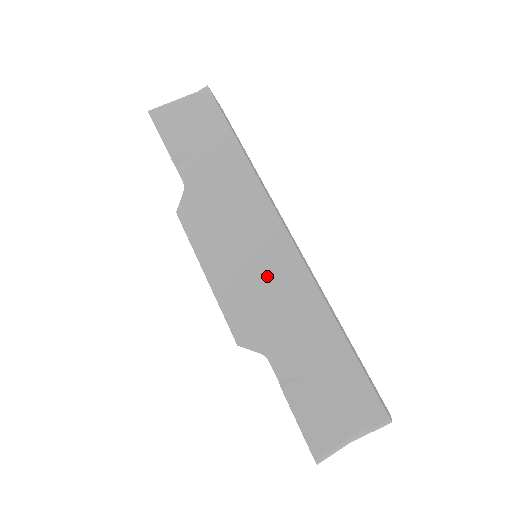
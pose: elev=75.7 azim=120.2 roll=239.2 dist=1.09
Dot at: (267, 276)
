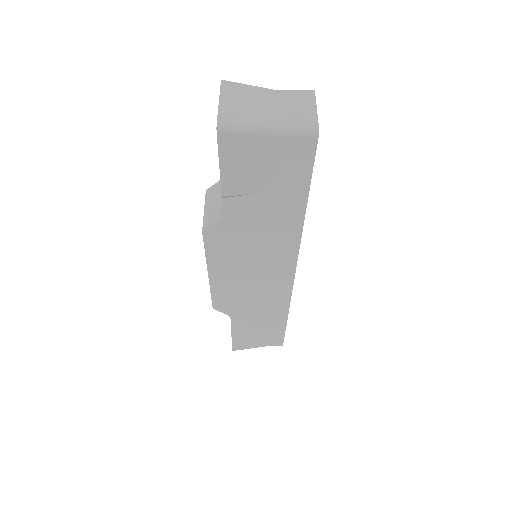
Dot at: (259, 291)
